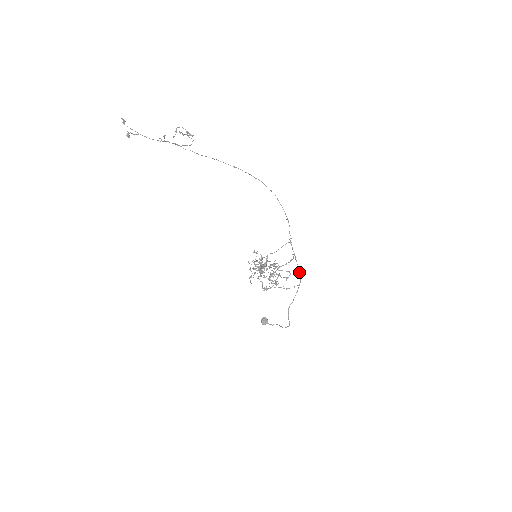
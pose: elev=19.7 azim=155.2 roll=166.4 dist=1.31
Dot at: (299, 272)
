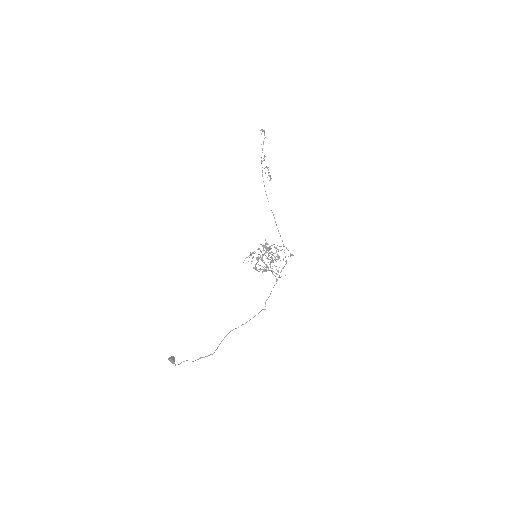
Dot at: (265, 303)
